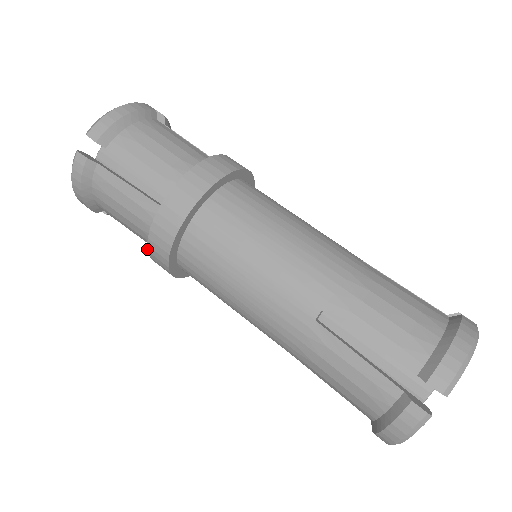
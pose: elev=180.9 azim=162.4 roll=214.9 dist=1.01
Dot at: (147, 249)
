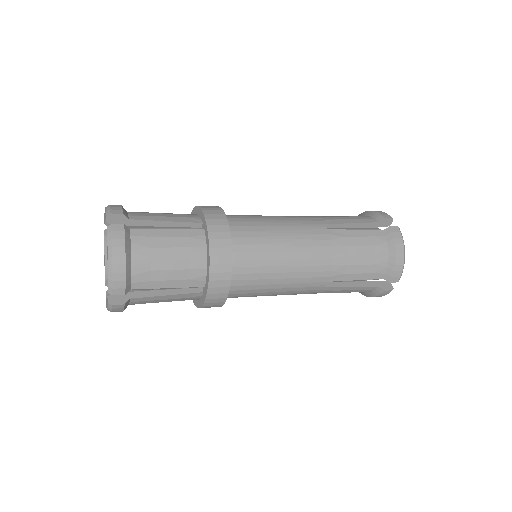
Dot at: (209, 262)
